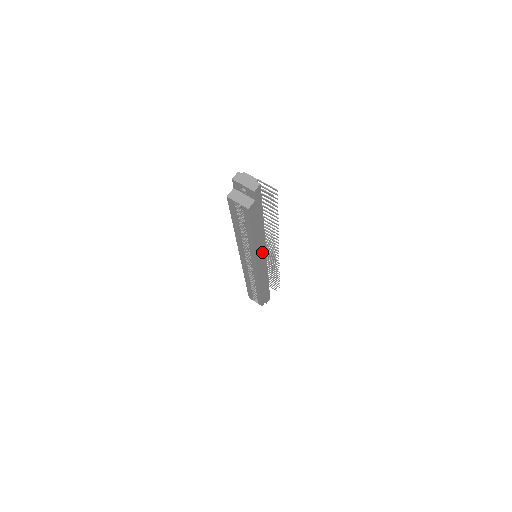
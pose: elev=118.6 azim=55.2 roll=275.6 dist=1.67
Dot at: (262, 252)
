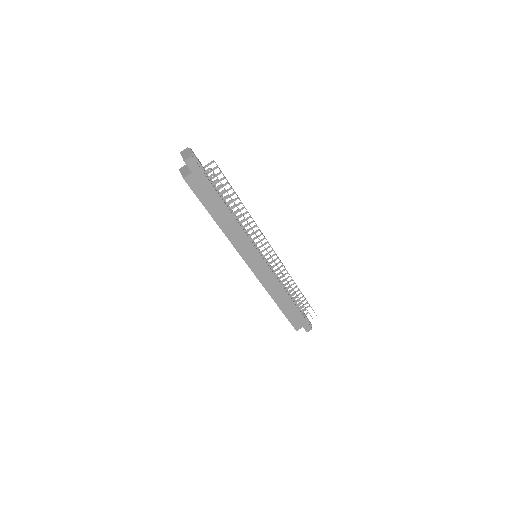
Dot at: (248, 247)
